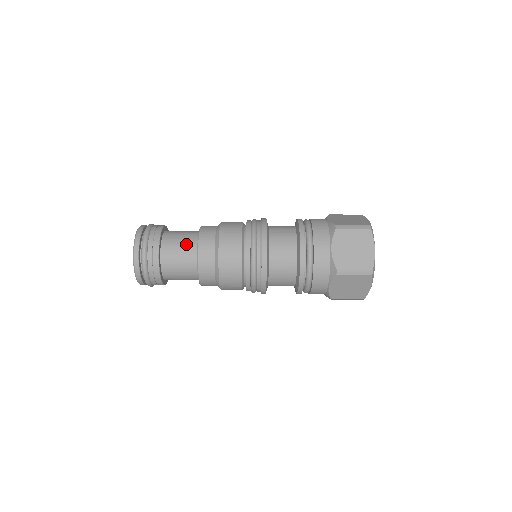
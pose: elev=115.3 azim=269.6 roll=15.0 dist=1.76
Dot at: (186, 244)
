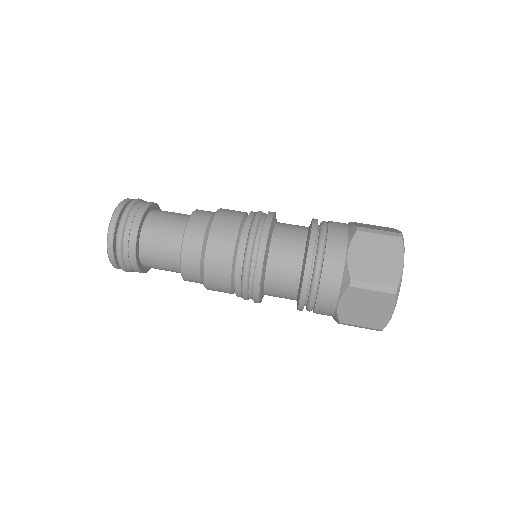
Dot at: (174, 224)
